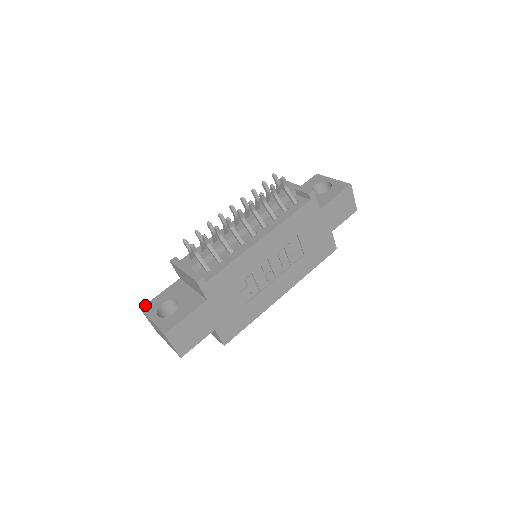
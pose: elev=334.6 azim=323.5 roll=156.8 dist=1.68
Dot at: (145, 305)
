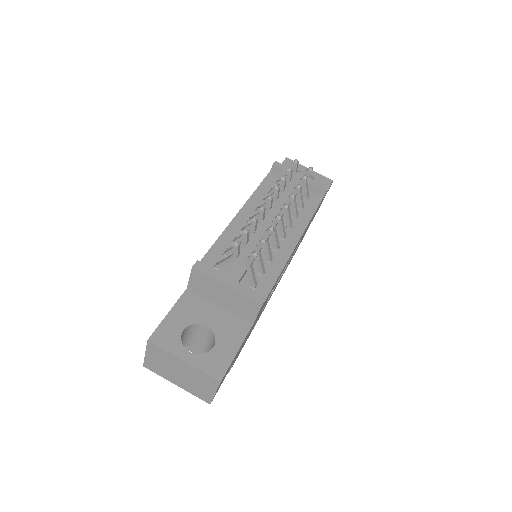
Dot at: (154, 334)
